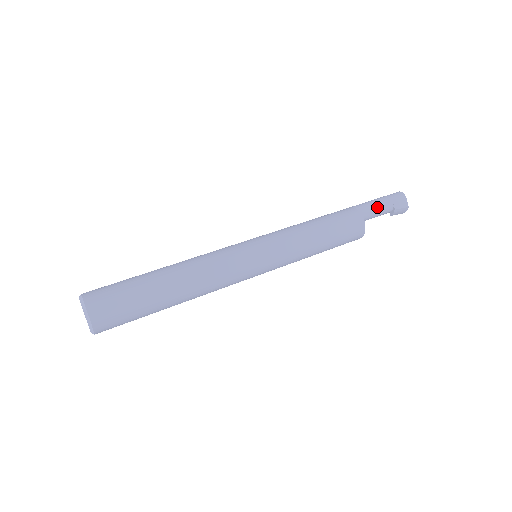
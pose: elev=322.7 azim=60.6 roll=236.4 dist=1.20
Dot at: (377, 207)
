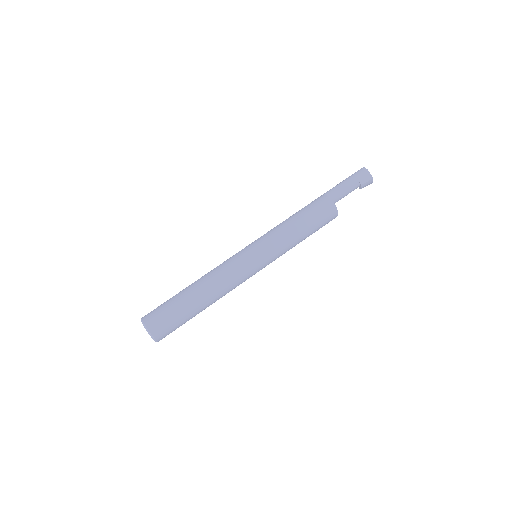
Dot at: (345, 188)
